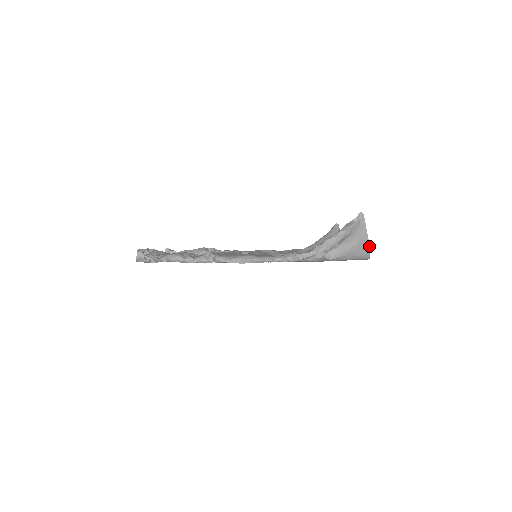
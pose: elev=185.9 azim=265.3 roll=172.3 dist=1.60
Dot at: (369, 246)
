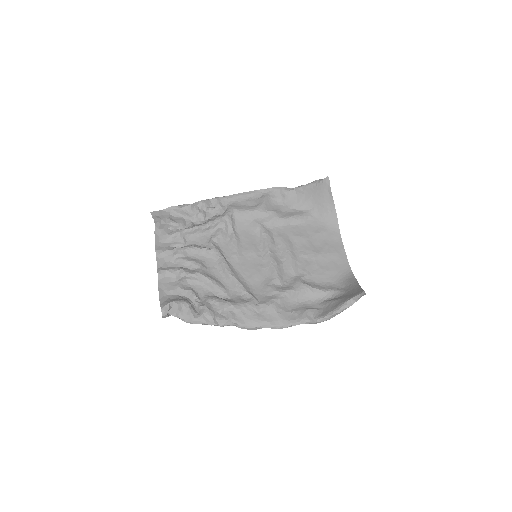
Dot at: occluded
